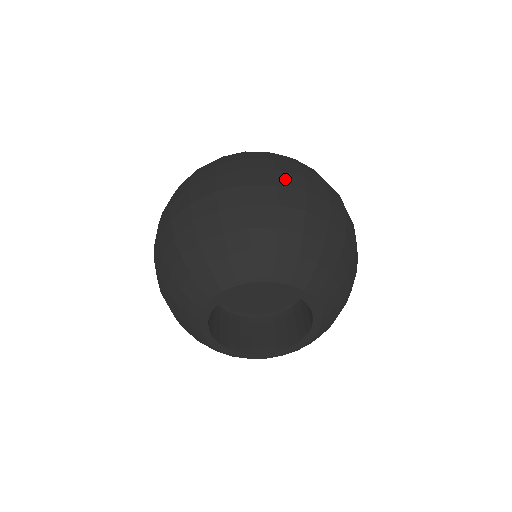
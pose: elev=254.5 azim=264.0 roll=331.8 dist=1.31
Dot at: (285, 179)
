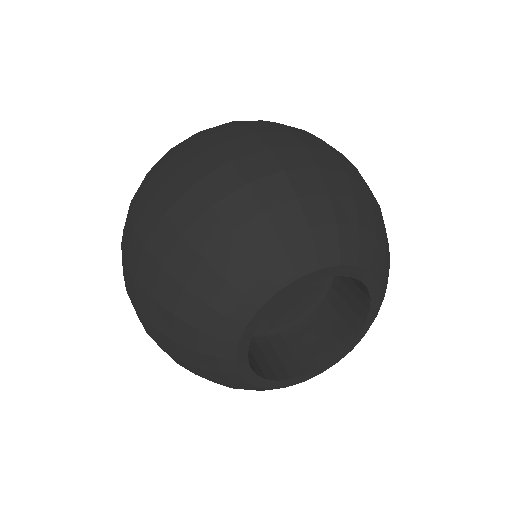
Dot at: (273, 139)
